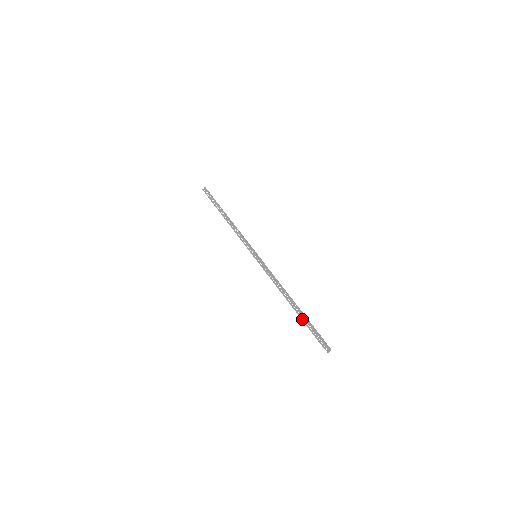
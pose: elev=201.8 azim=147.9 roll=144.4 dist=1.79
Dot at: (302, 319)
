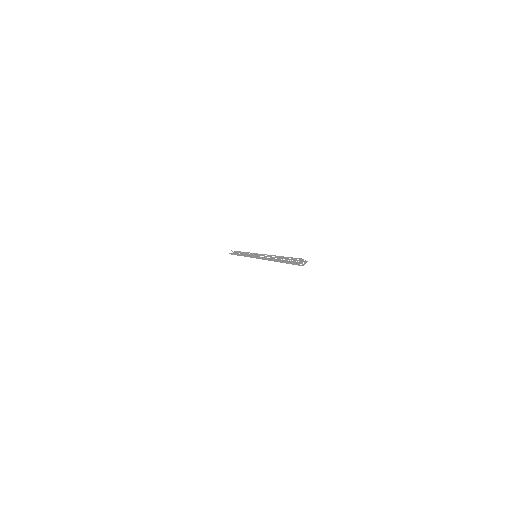
Dot at: (282, 260)
